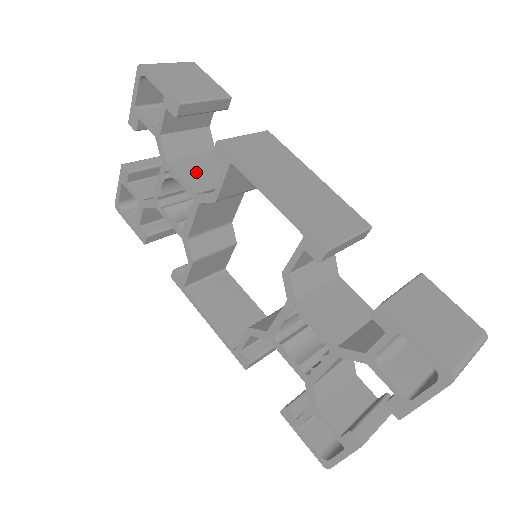
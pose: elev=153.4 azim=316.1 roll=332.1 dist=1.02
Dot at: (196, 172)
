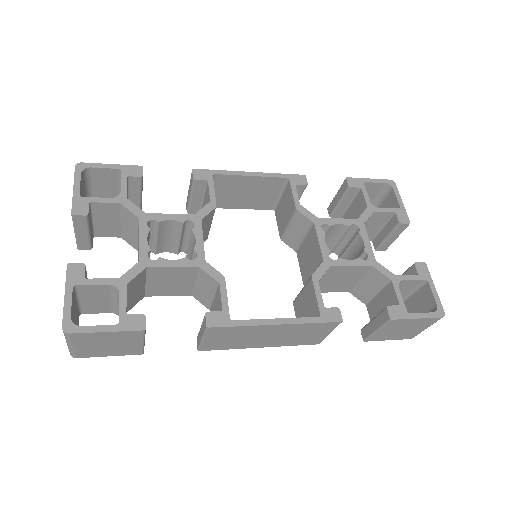
Dot at: occluded
